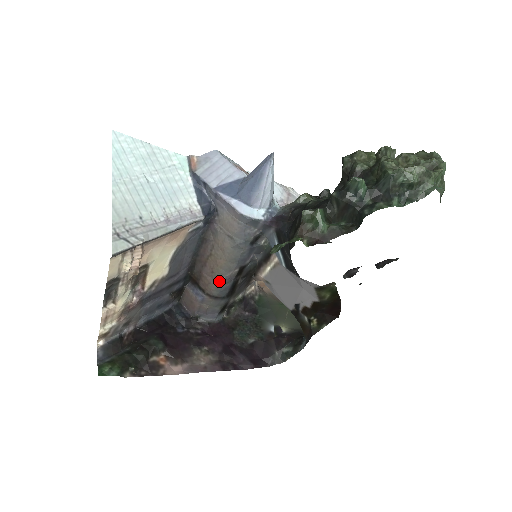
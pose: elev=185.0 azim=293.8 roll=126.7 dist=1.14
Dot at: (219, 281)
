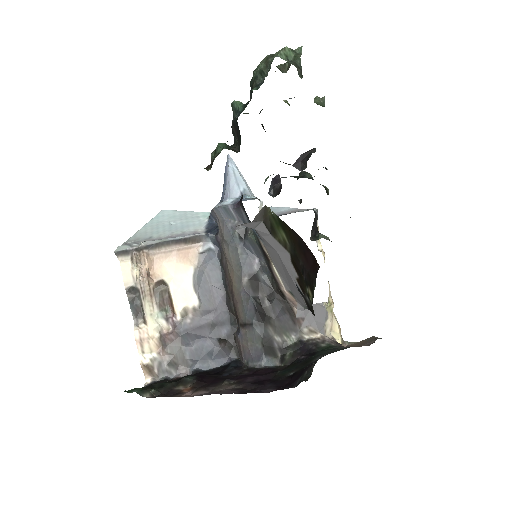
Dot at: (241, 301)
